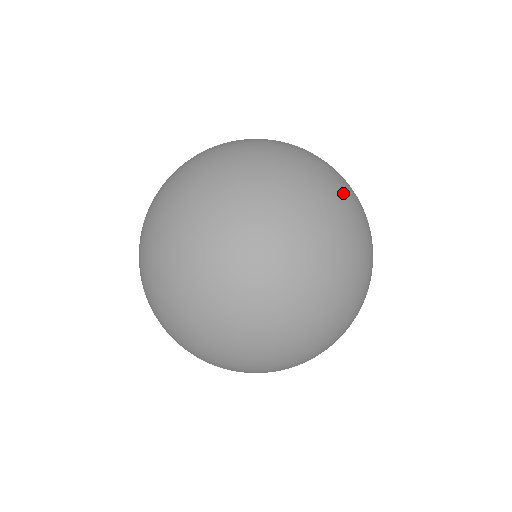
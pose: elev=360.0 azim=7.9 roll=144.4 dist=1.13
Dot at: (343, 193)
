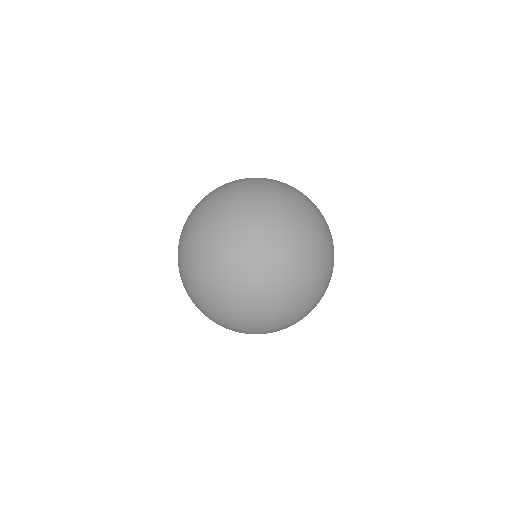
Dot at: occluded
